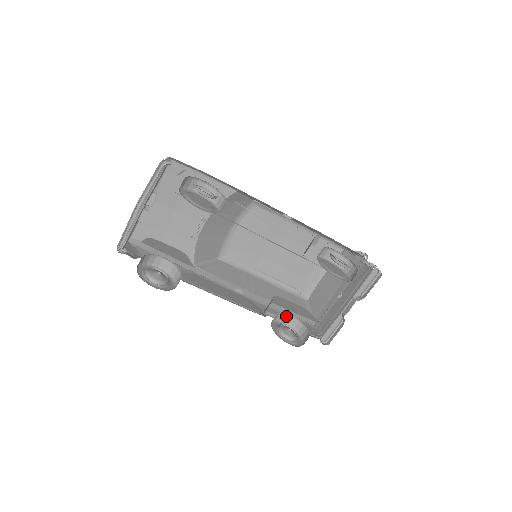
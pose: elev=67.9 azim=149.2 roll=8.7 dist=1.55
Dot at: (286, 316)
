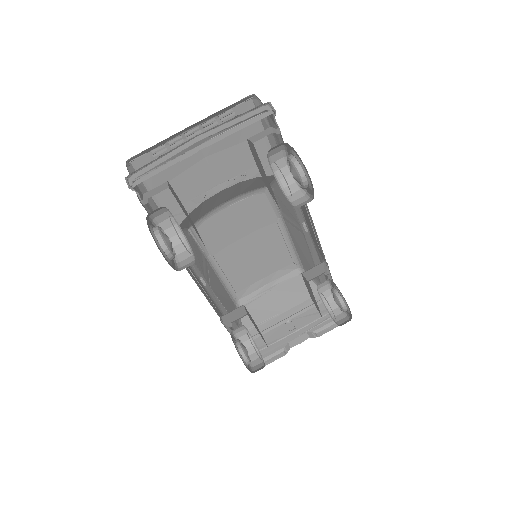
Dot at: (241, 329)
